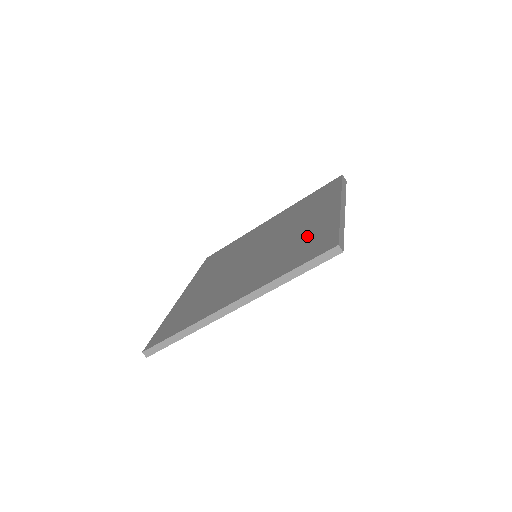
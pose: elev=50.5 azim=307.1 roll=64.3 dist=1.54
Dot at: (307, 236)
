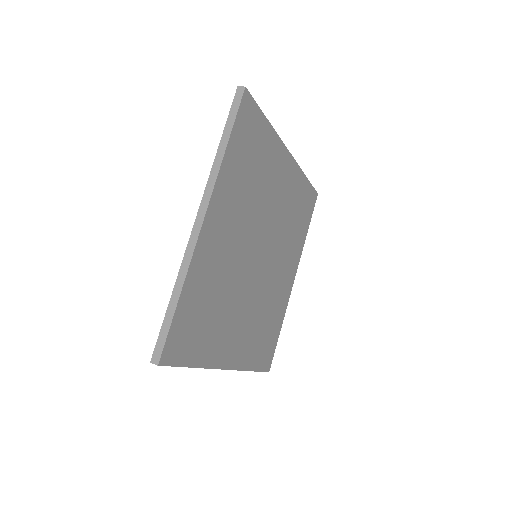
Dot at: occluded
